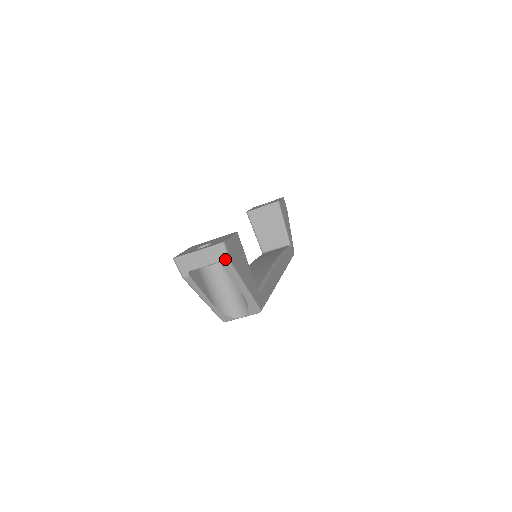
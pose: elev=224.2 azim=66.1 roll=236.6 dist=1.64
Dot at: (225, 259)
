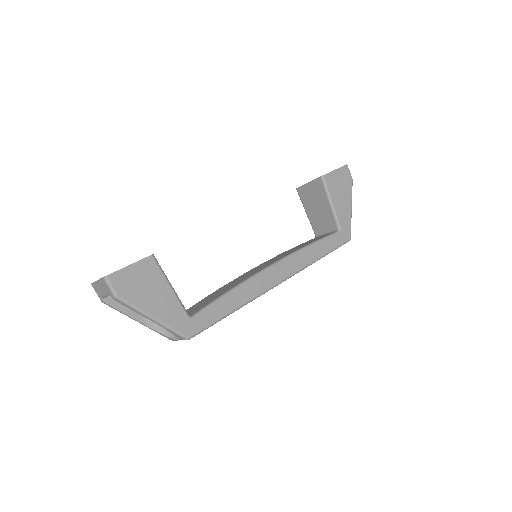
Dot at: (111, 293)
